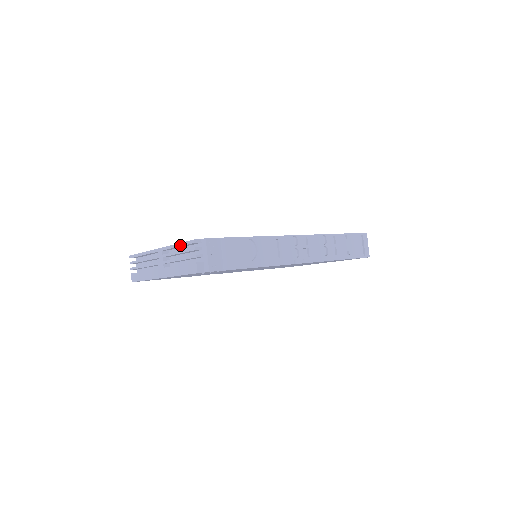
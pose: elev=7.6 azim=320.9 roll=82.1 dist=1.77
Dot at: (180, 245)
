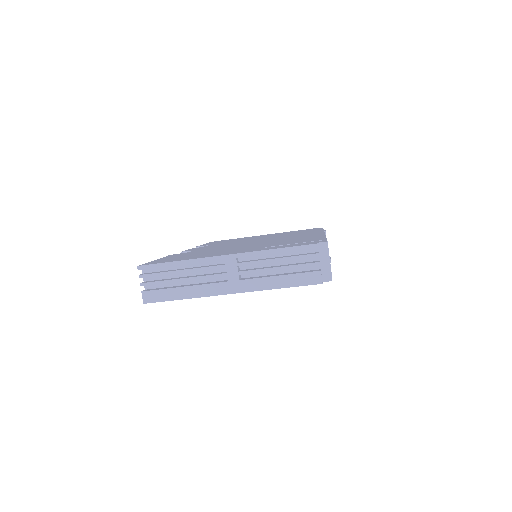
Dot at: (284, 250)
